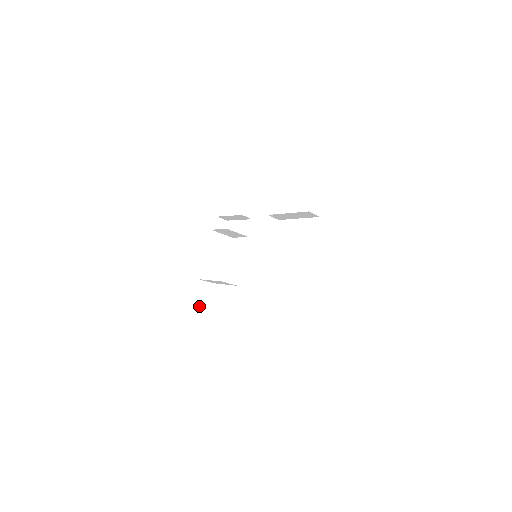
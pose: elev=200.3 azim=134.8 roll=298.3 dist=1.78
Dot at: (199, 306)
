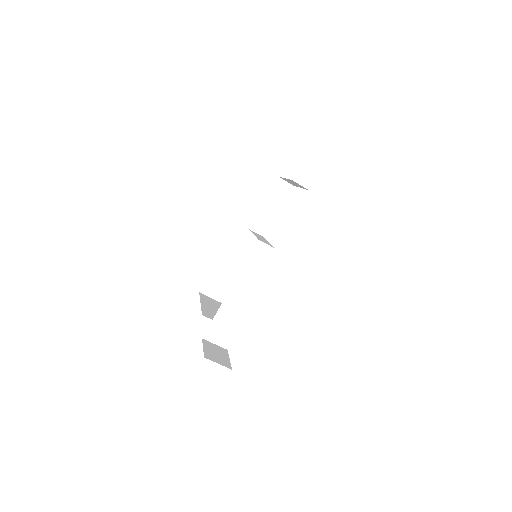
Dot at: (215, 361)
